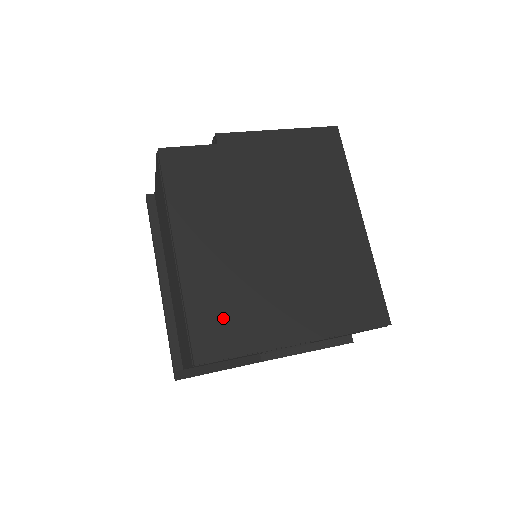
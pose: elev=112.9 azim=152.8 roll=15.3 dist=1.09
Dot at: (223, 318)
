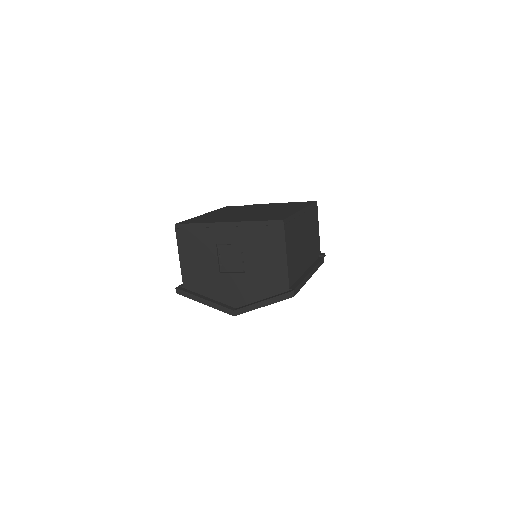
Dot at: occluded
